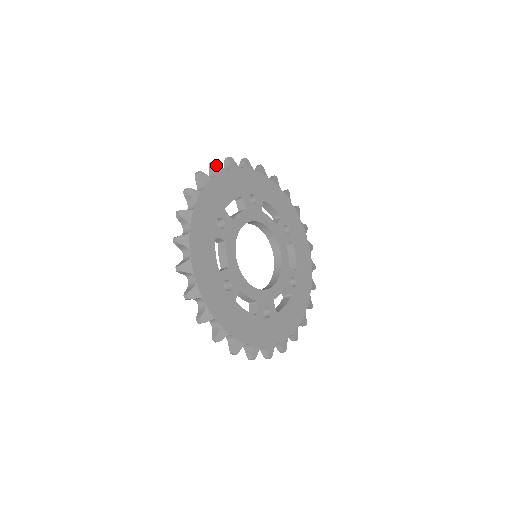
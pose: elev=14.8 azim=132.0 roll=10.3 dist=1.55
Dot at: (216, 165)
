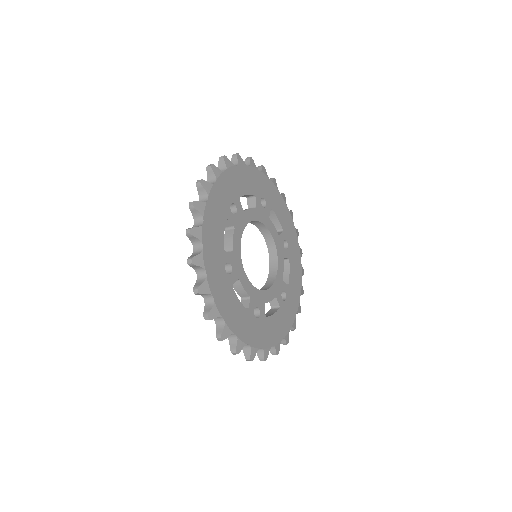
Dot at: (239, 157)
